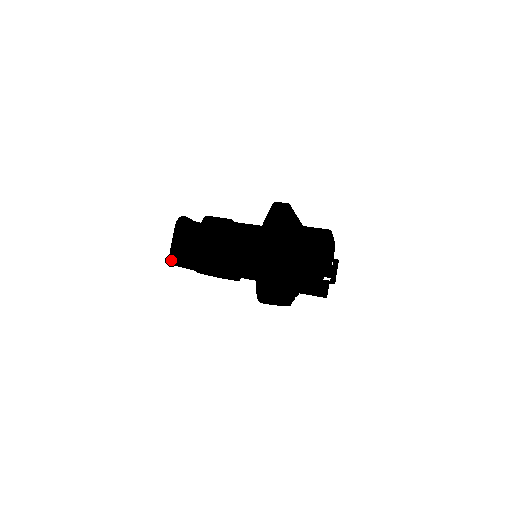
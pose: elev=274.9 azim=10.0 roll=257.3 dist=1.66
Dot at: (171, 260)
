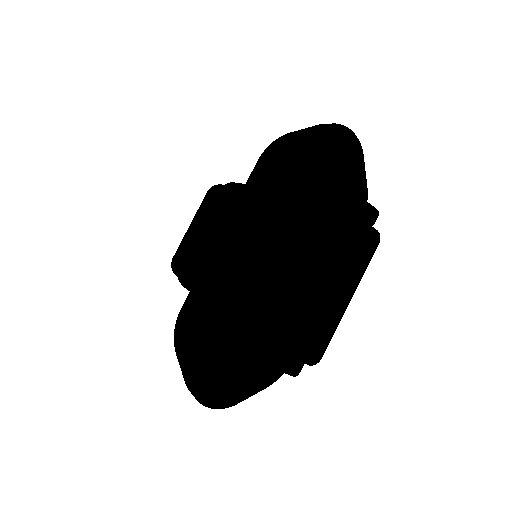
Dot at: occluded
